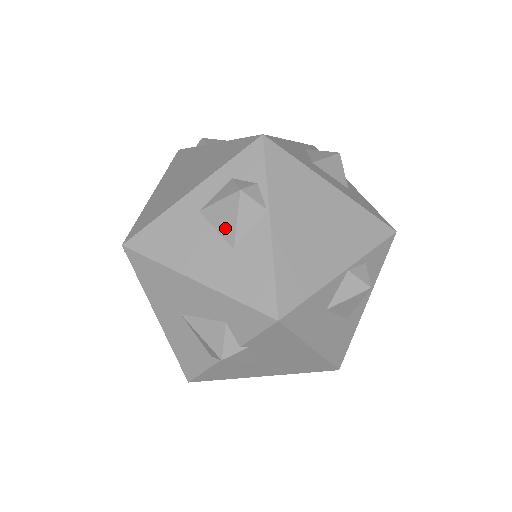
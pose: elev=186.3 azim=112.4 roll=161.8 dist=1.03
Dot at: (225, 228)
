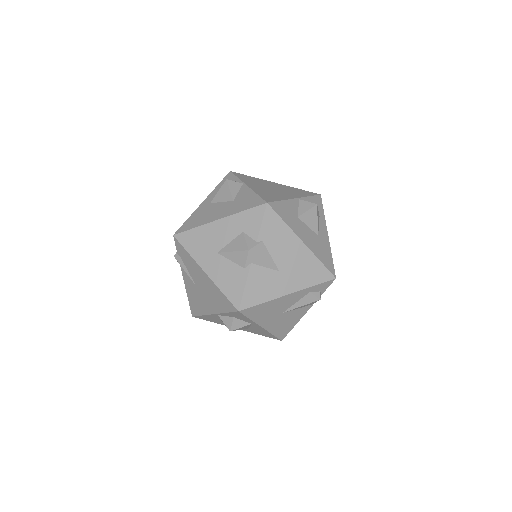
Dot at: (225, 197)
